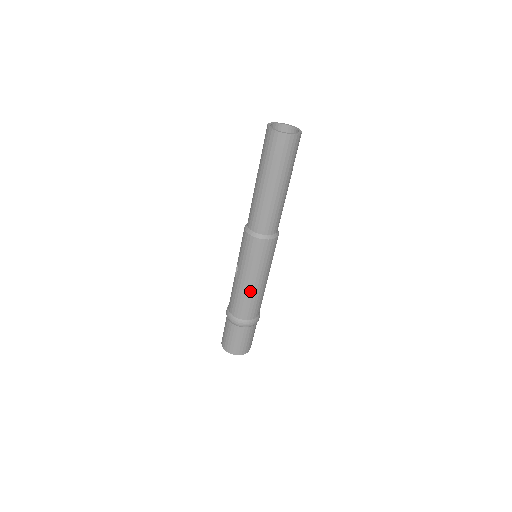
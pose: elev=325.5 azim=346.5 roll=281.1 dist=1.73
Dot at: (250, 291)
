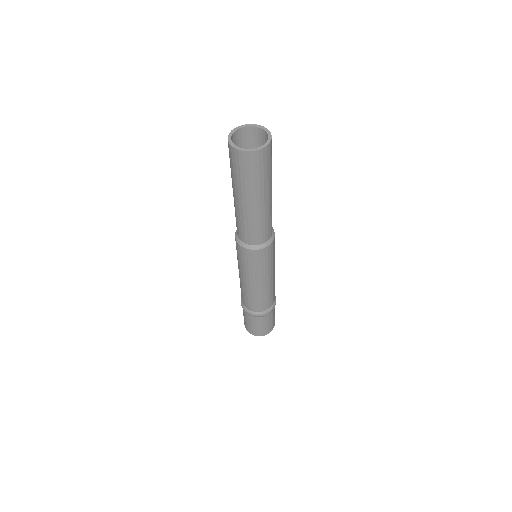
Dot at: (251, 290)
